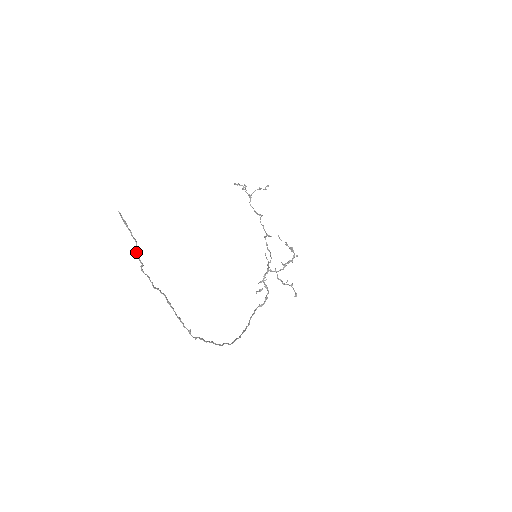
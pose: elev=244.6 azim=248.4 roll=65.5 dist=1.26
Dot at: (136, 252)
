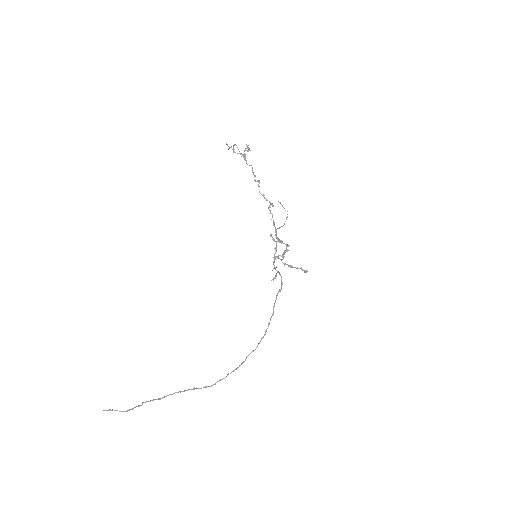
Dot at: occluded
